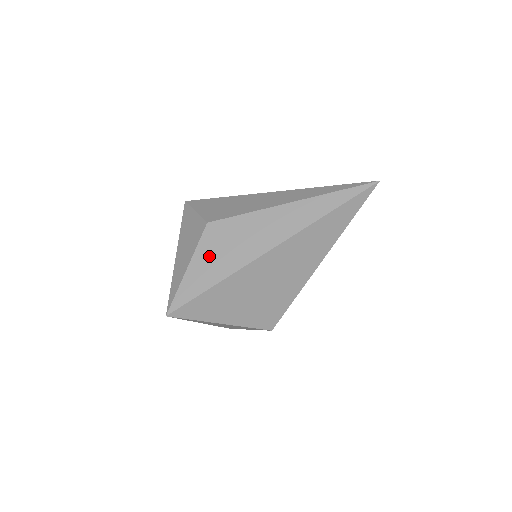
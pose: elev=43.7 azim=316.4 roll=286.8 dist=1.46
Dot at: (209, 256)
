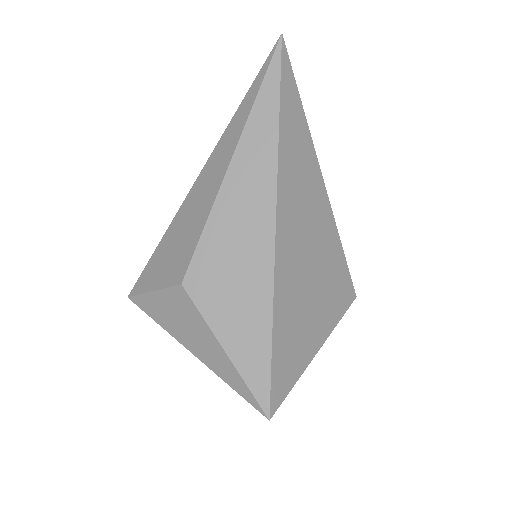
Dot at: (228, 311)
